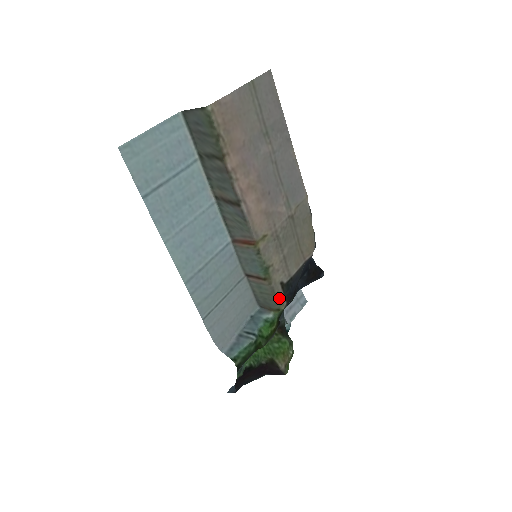
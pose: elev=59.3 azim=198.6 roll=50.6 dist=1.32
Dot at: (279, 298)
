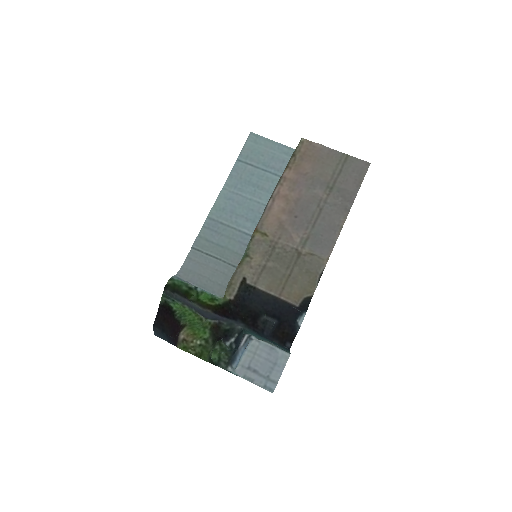
Dot at: (233, 286)
